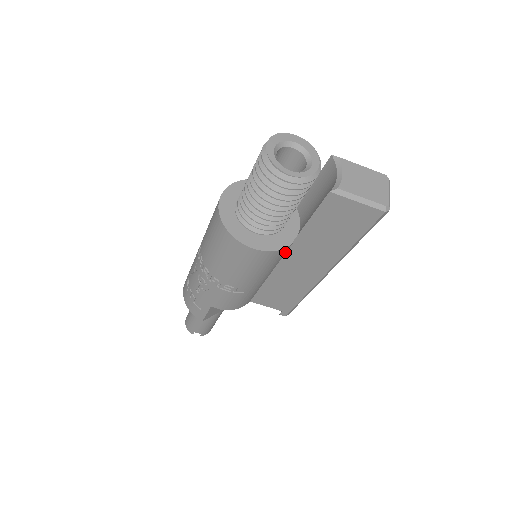
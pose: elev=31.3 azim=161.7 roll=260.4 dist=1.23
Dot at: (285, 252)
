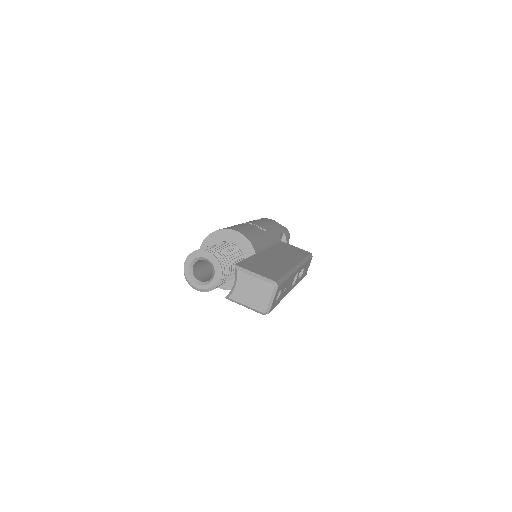
Dot at: occluded
